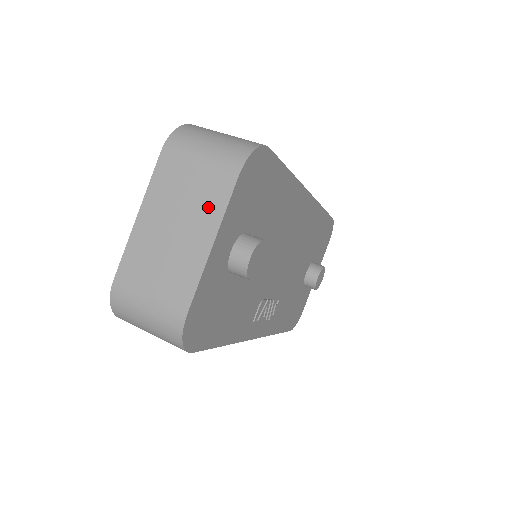
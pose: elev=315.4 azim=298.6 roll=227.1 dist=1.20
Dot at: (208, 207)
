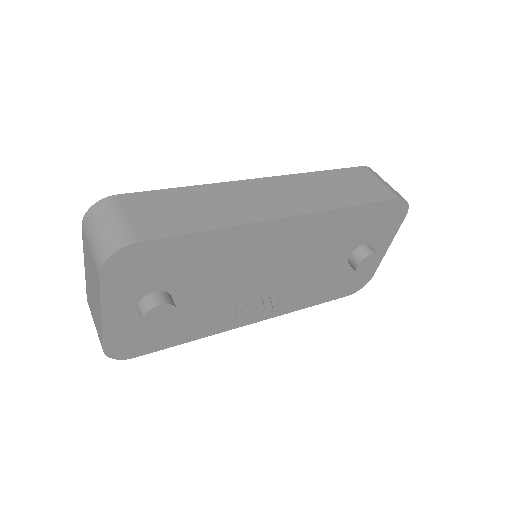
Dot at: (96, 288)
